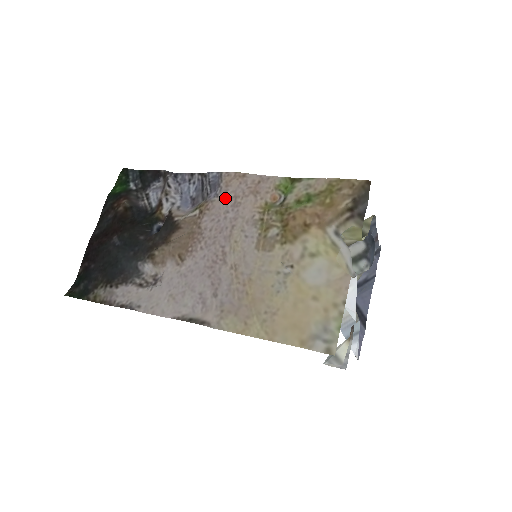
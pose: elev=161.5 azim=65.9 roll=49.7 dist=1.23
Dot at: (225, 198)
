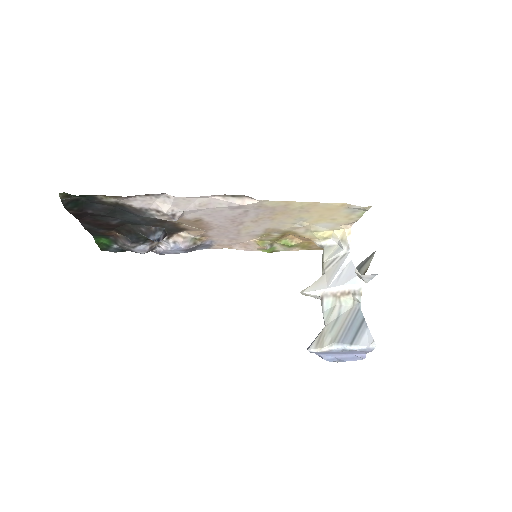
Dot at: (222, 240)
